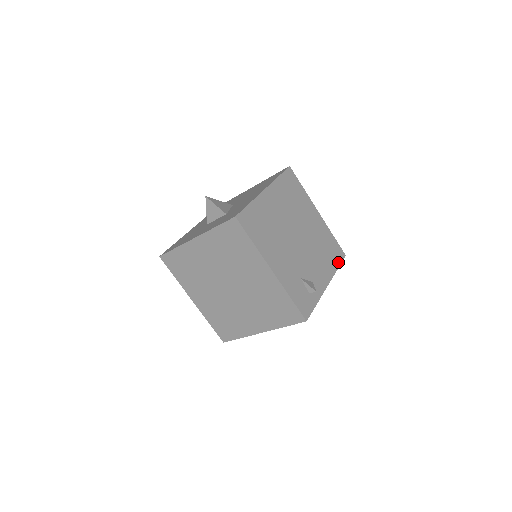
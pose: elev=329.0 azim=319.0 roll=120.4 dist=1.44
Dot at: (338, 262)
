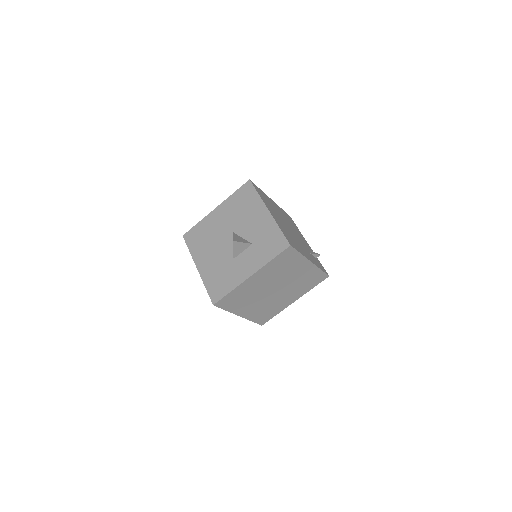
Dot at: (295, 225)
